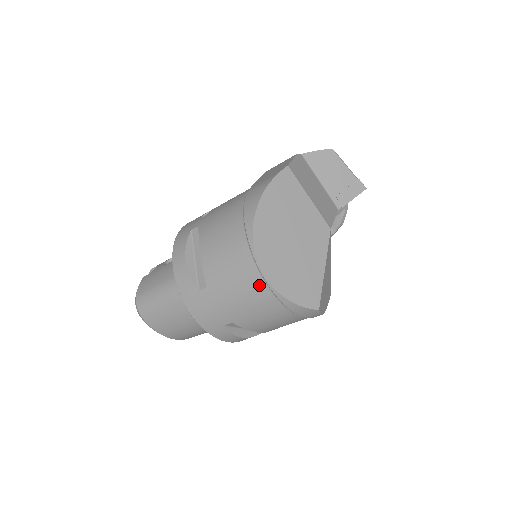
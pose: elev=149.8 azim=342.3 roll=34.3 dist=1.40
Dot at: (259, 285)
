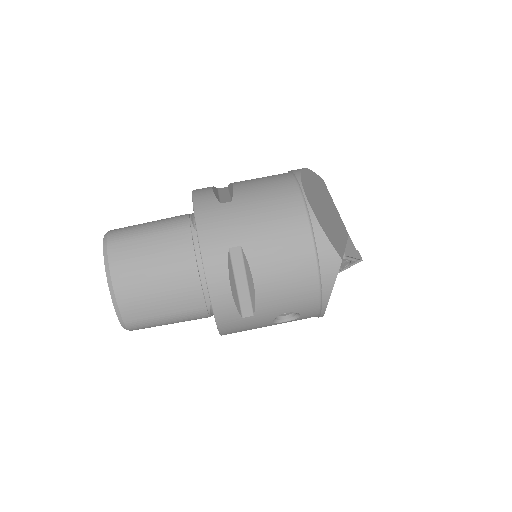
Dot at: (295, 205)
